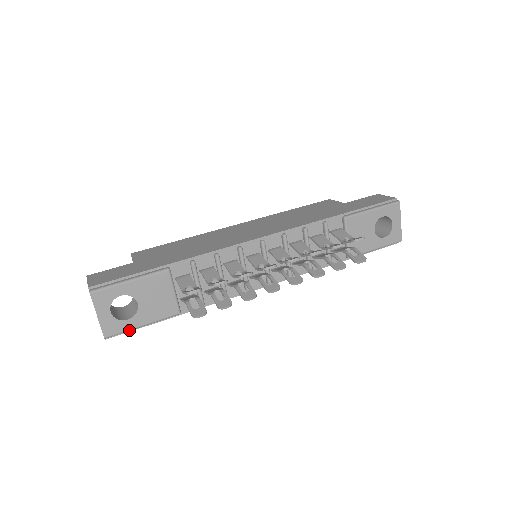
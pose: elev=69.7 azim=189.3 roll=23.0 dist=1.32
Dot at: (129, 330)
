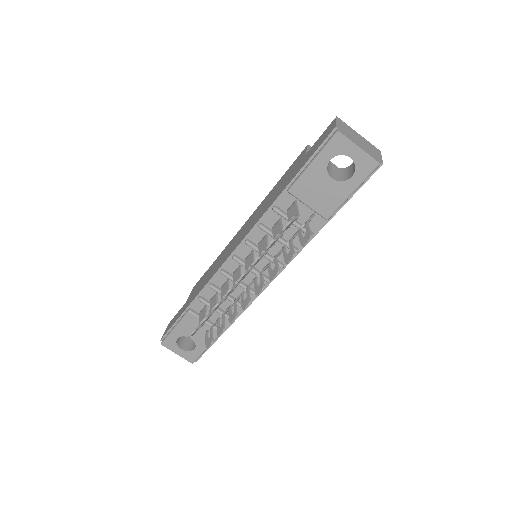
Dot at: (201, 354)
